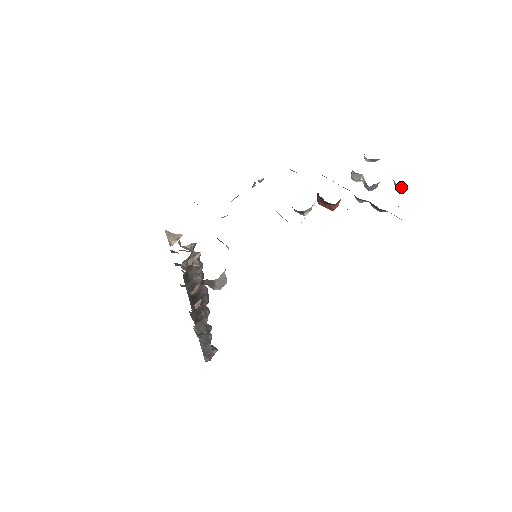
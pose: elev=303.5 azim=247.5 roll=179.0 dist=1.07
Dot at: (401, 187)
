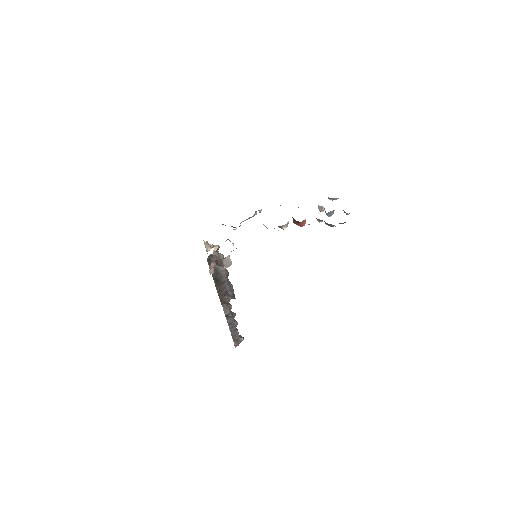
Dot at: (346, 213)
